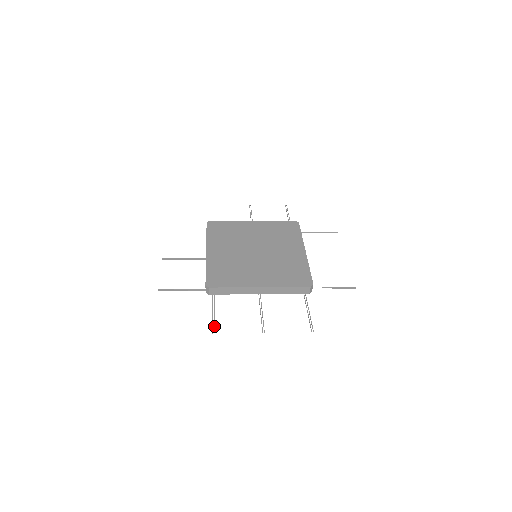
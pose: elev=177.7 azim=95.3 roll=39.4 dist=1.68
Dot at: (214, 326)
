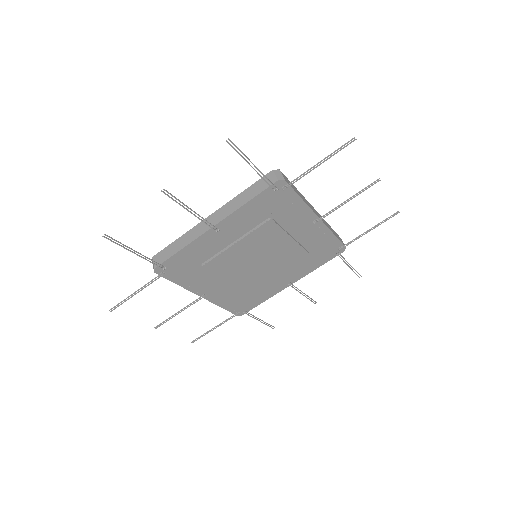
Dot at: (344, 146)
